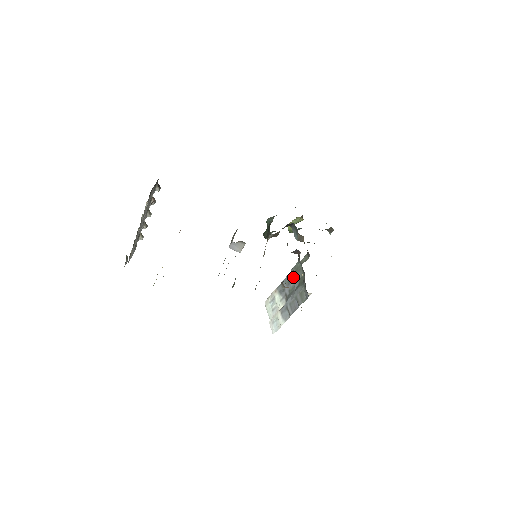
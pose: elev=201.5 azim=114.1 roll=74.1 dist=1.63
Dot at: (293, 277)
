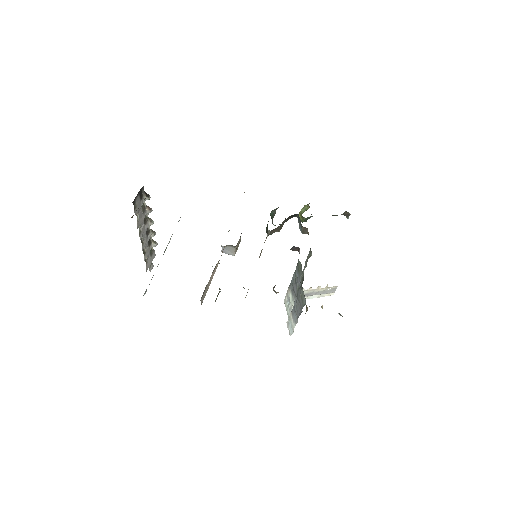
Dot at: (297, 276)
